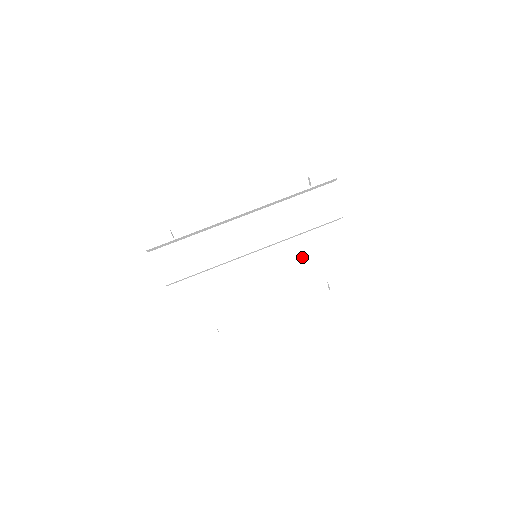
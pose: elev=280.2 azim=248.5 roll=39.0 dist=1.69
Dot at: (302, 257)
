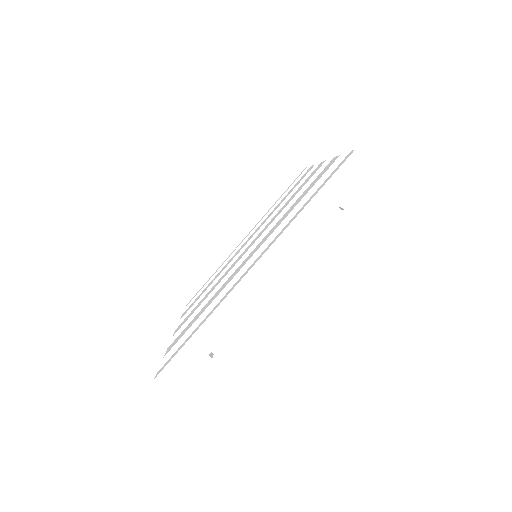
Dot at: occluded
